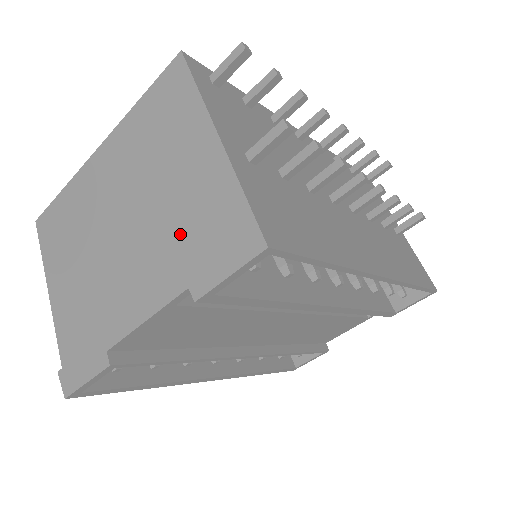
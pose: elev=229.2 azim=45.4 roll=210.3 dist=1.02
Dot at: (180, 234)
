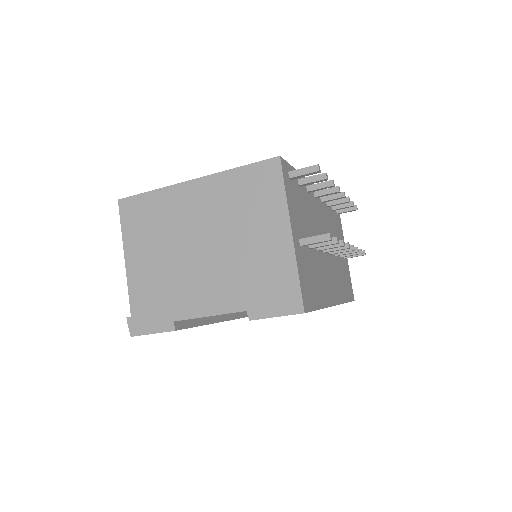
Dot at: (249, 277)
